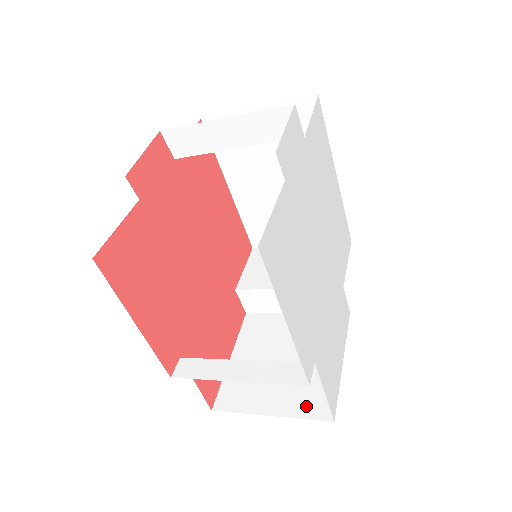
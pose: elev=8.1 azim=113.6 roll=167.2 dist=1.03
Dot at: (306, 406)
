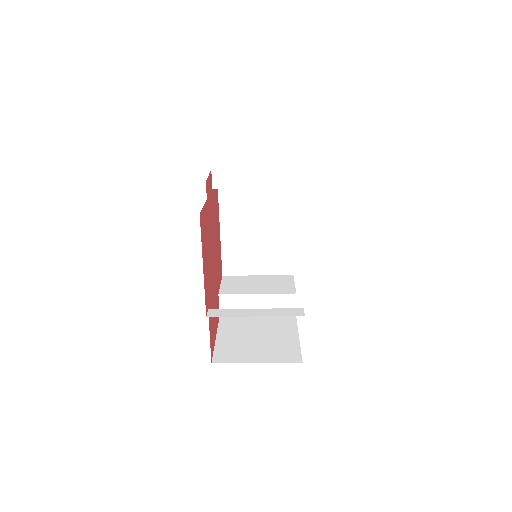
Dot at: (281, 357)
